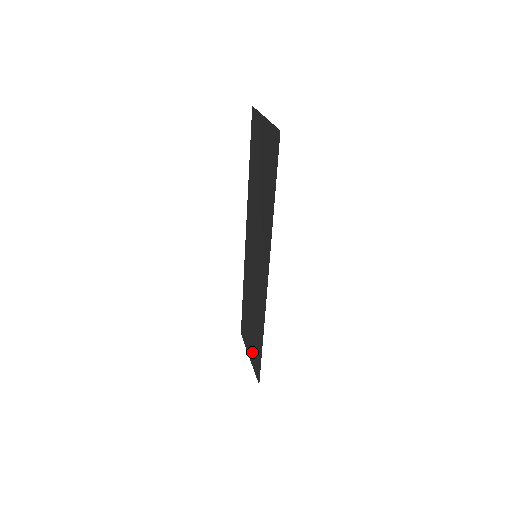
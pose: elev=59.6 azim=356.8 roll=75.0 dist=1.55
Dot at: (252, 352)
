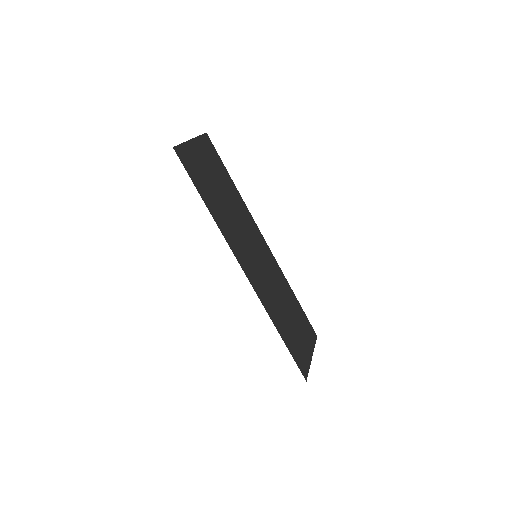
Dot at: (303, 350)
